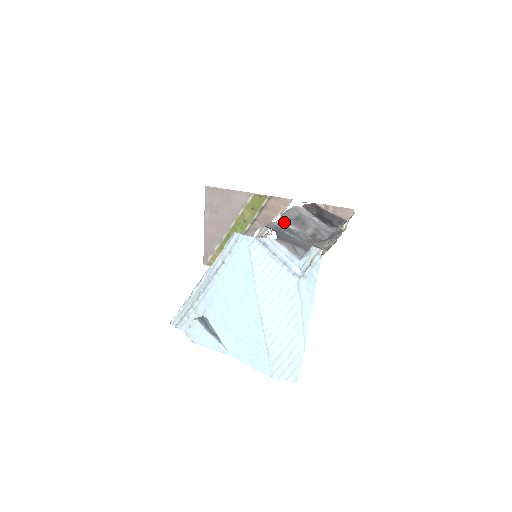
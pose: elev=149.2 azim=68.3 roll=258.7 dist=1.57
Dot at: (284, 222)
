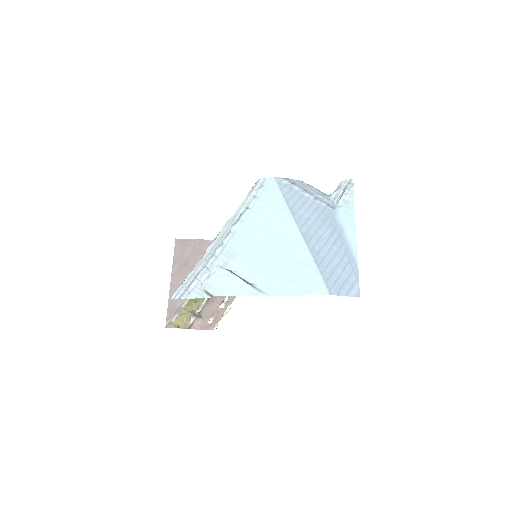
Dot at: occluded
